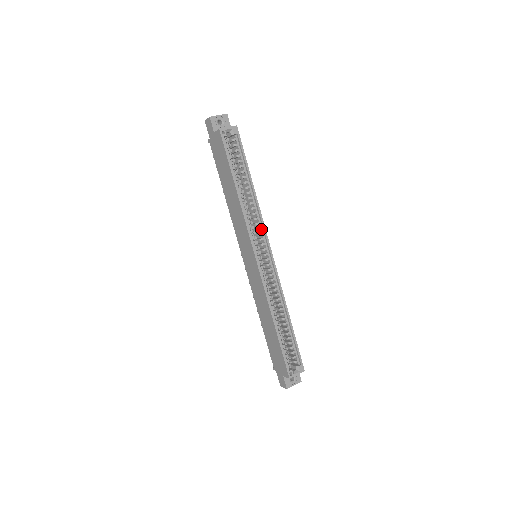
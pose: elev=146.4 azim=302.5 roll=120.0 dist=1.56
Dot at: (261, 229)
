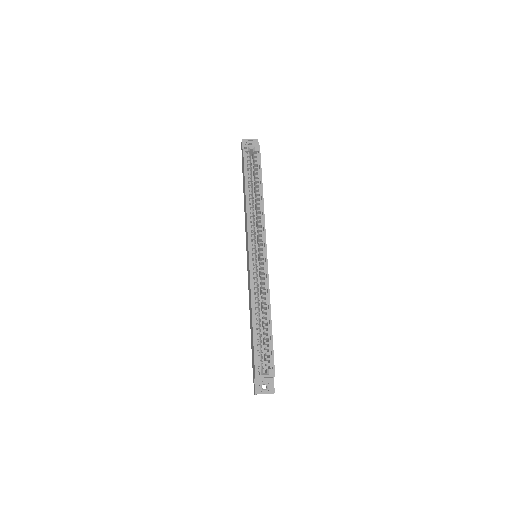
Dot at: (262, 229)
